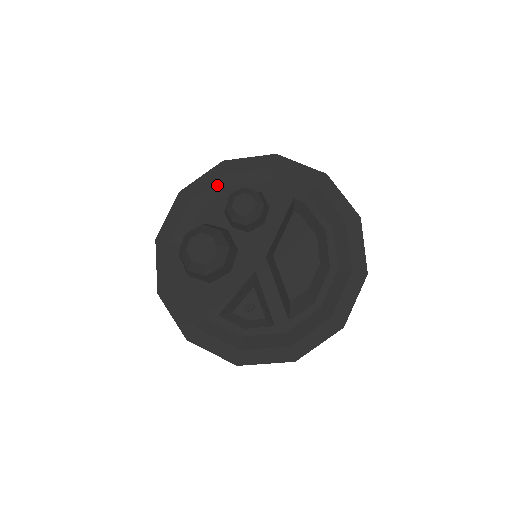
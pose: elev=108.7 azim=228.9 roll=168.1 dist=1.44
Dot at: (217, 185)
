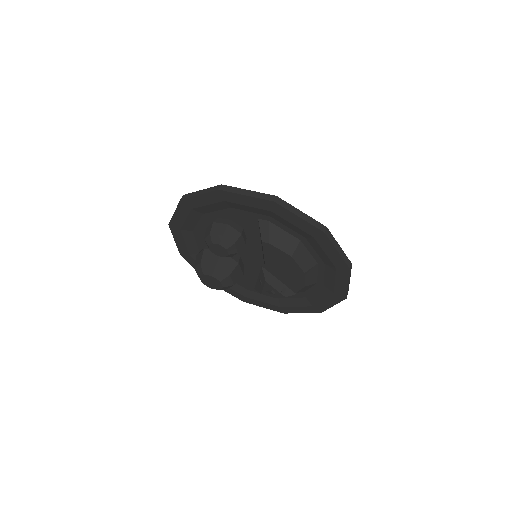
Dot at: (191, 217)
